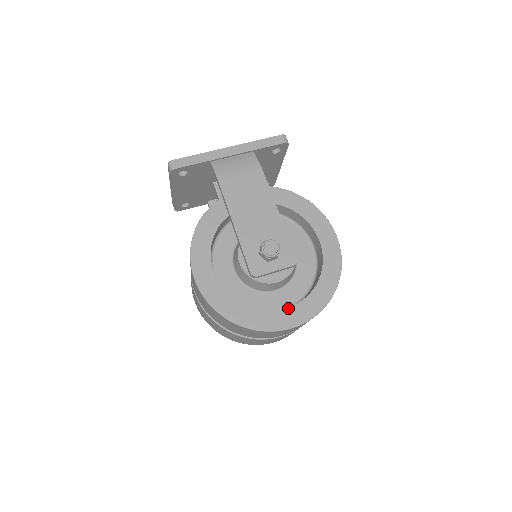
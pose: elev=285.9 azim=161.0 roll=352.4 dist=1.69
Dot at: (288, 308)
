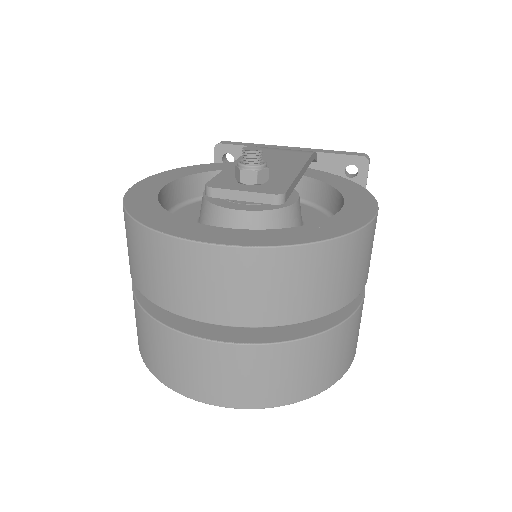
Dot at: (222, 228)
